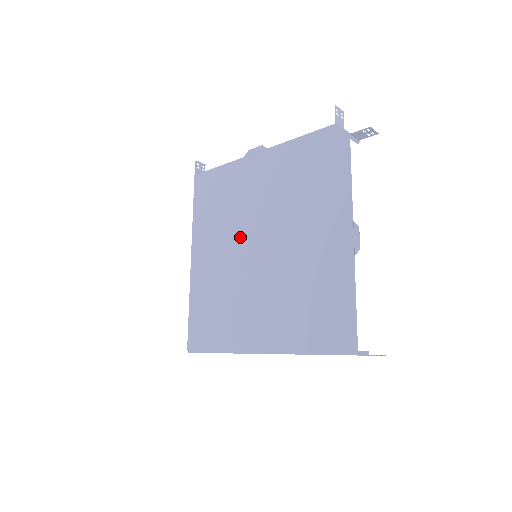
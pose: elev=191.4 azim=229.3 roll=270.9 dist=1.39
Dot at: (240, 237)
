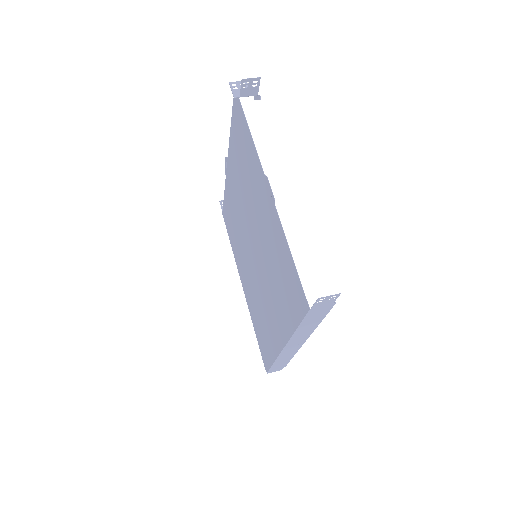
Dot at: (245, 246)
